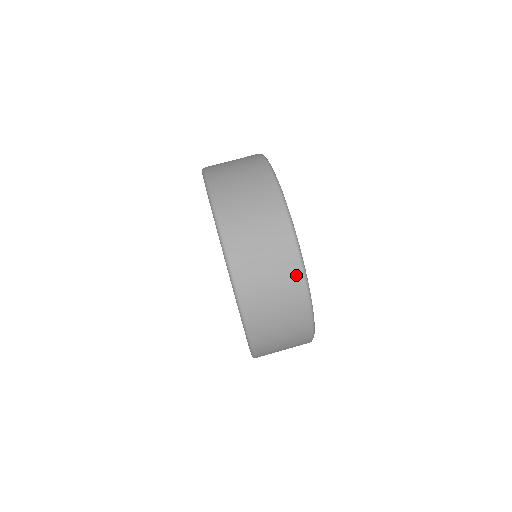
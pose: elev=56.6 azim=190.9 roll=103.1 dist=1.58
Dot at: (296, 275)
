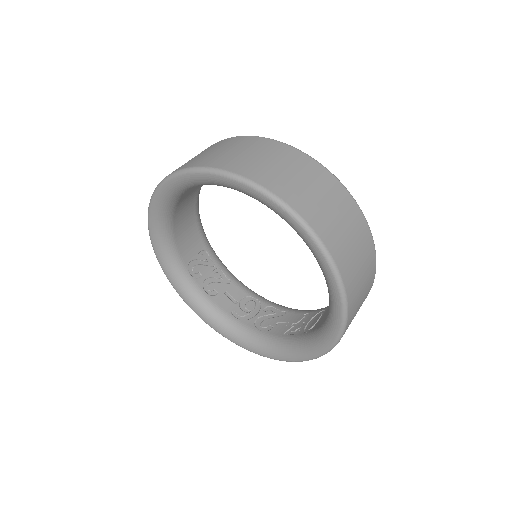
Dot at: occluded
